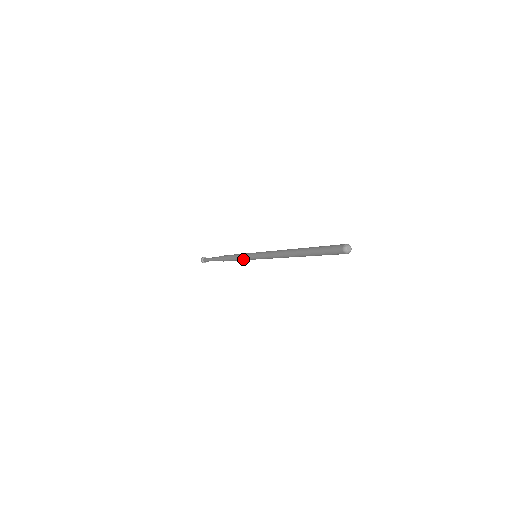
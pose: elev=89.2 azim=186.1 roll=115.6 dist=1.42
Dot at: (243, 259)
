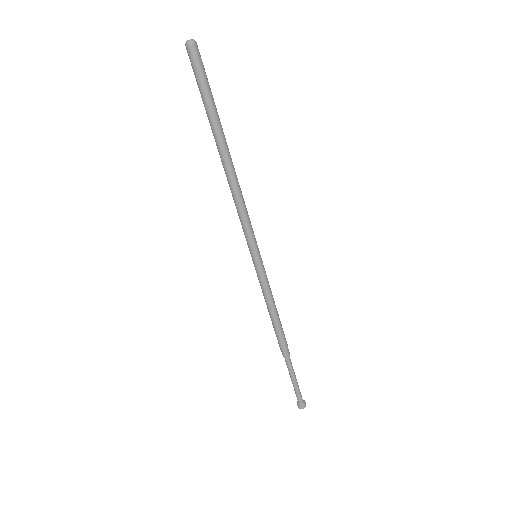
Dot at: (261, 286)
